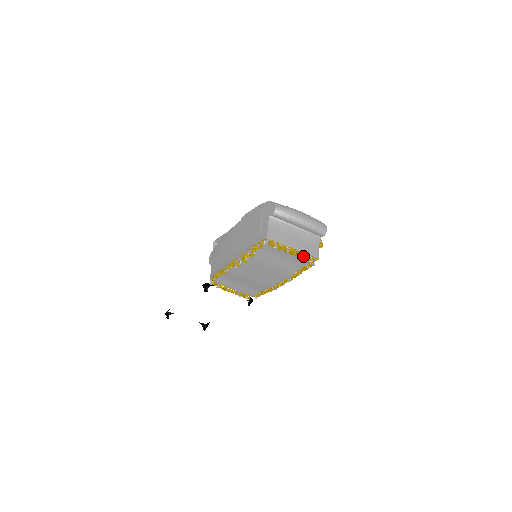
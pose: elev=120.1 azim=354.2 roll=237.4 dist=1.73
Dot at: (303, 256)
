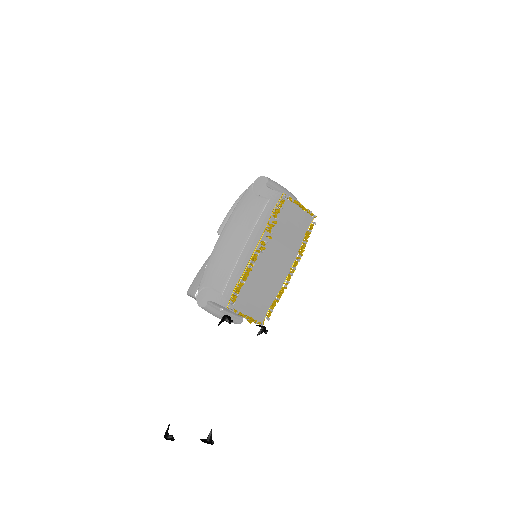
Dot at: (308, 211)
